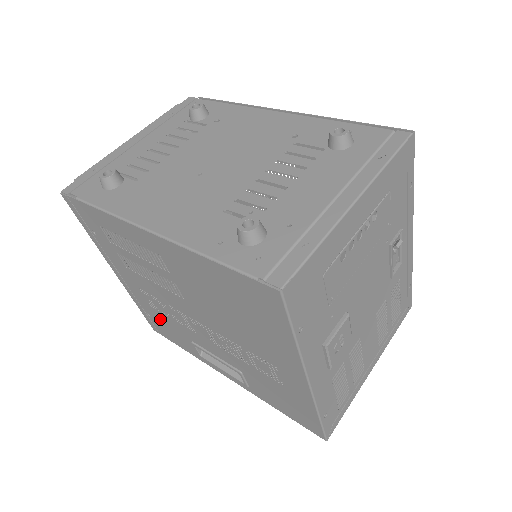
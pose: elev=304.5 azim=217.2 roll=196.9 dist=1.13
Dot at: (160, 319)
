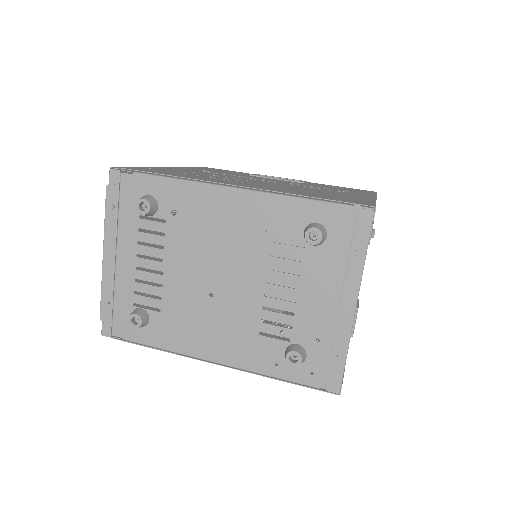
Dot at: occluded
